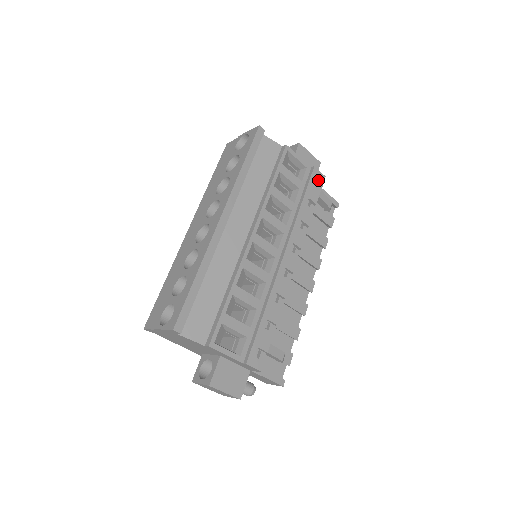
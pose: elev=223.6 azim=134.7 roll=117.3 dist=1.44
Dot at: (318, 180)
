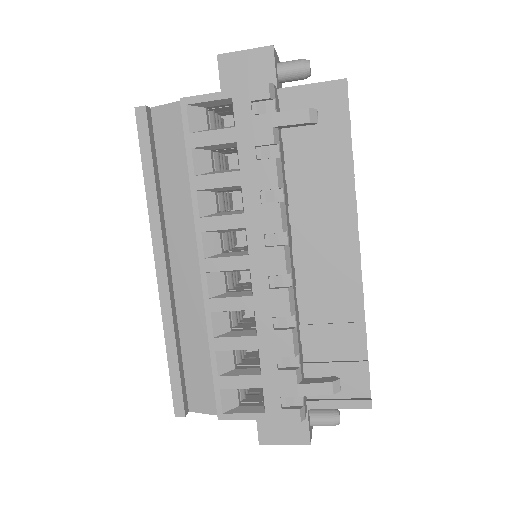
Dot at: (260, 100)
